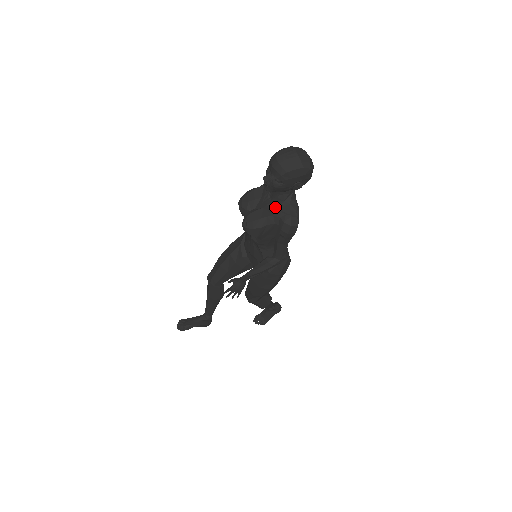
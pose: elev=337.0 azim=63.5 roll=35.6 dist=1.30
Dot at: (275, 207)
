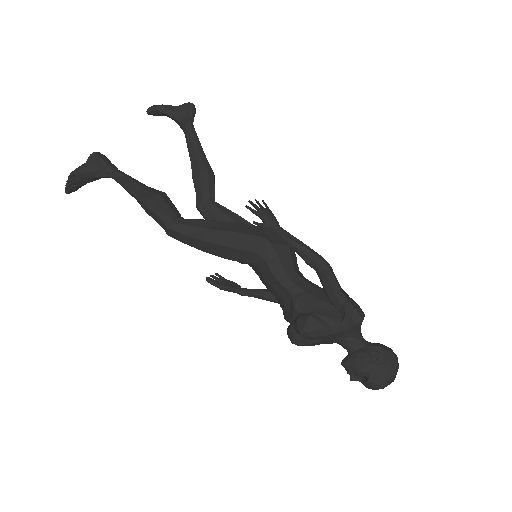
Dot at: occluded
